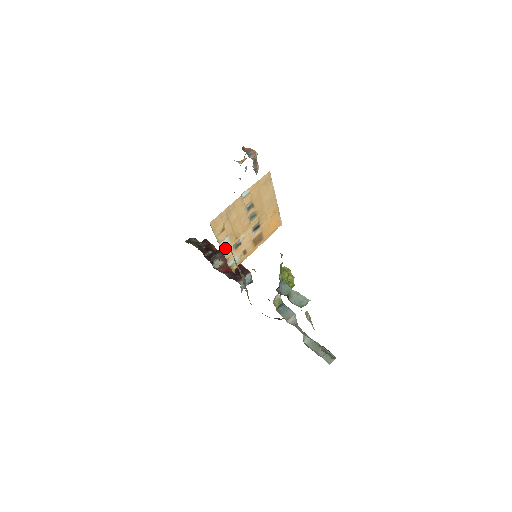
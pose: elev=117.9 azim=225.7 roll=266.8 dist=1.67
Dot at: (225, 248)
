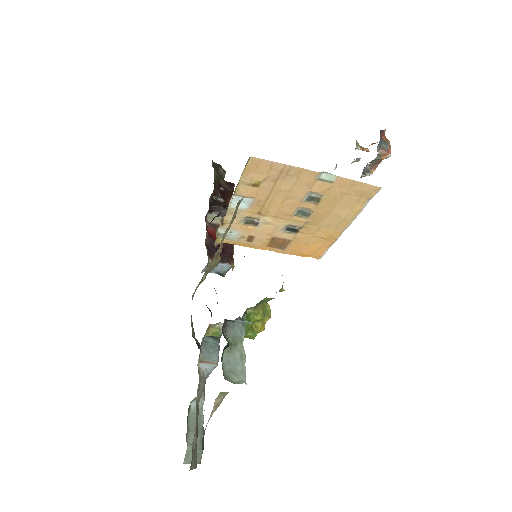
Dot at: (235, 208)
